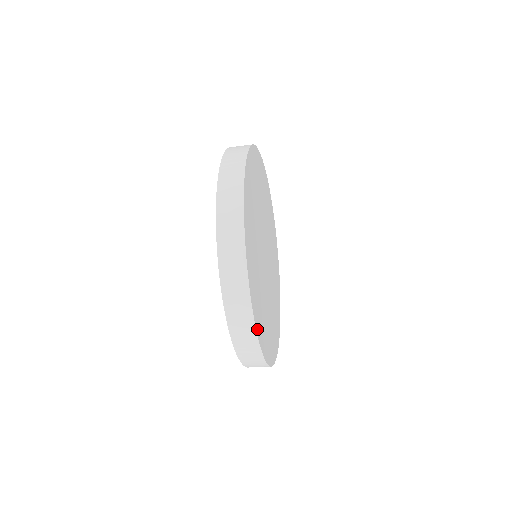
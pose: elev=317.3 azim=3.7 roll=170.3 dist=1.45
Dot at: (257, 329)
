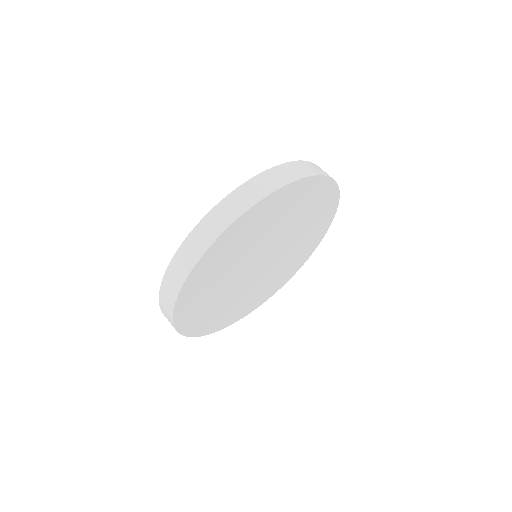
Dot at: (225, 234)
